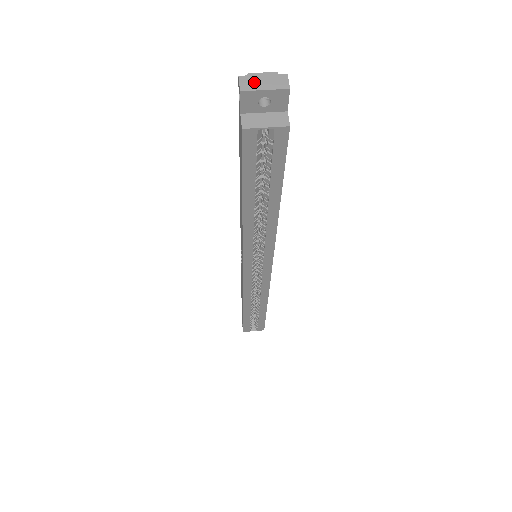
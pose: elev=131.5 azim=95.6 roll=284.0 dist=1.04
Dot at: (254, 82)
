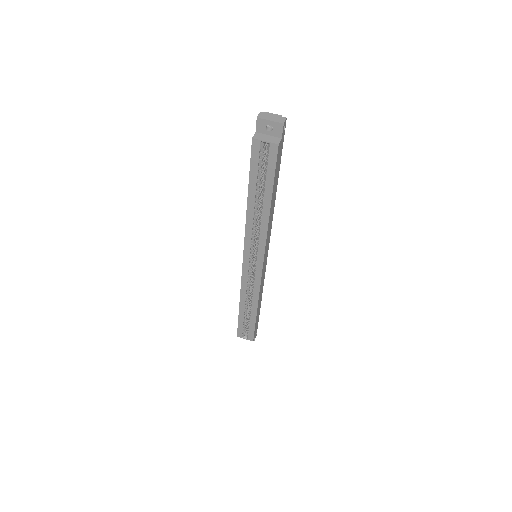
Dot at: (267, 116)
